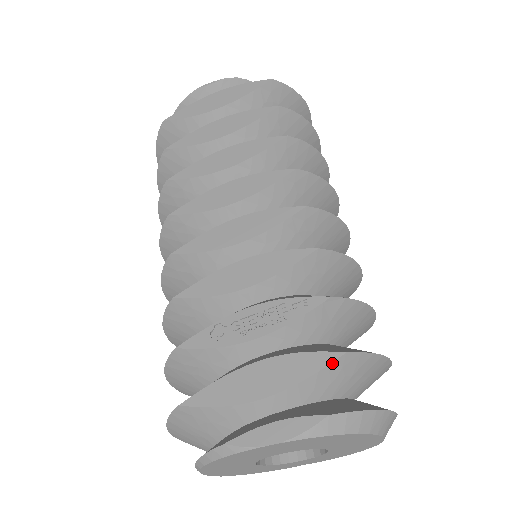
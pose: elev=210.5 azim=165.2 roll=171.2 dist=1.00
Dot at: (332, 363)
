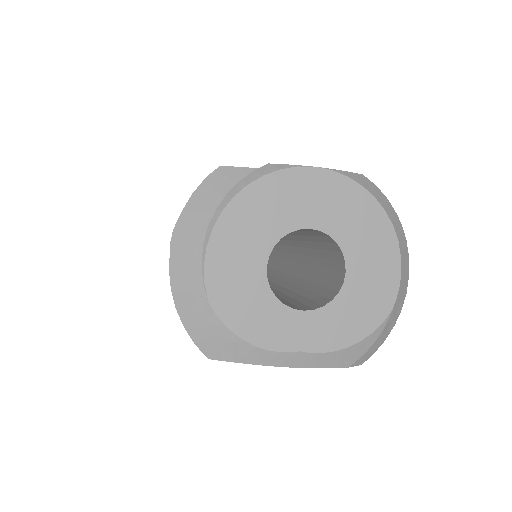
Dot at: occluded
